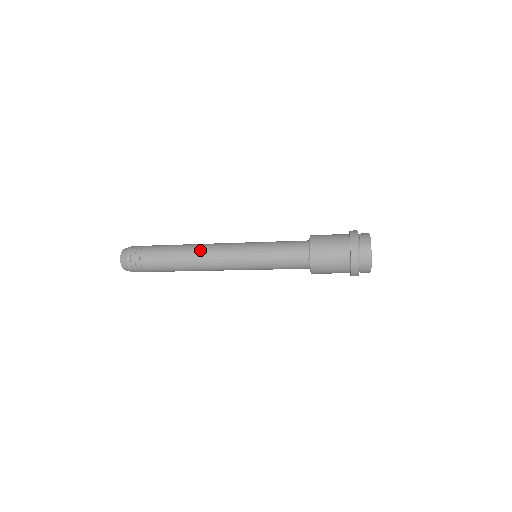
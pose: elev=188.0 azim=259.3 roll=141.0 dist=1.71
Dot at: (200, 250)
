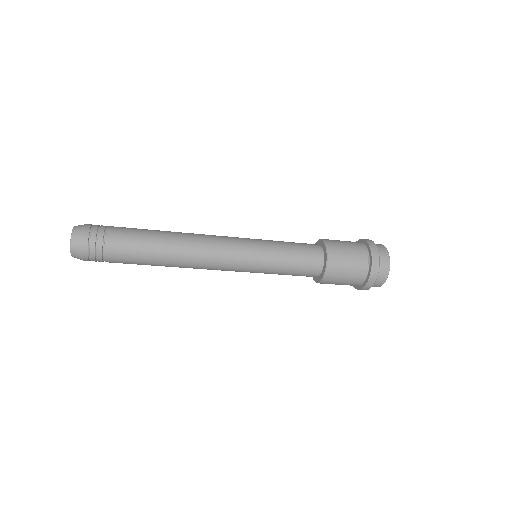
Dot at: (191, 239)
